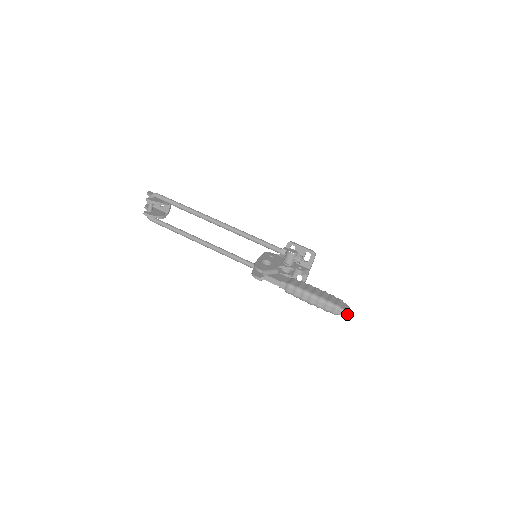
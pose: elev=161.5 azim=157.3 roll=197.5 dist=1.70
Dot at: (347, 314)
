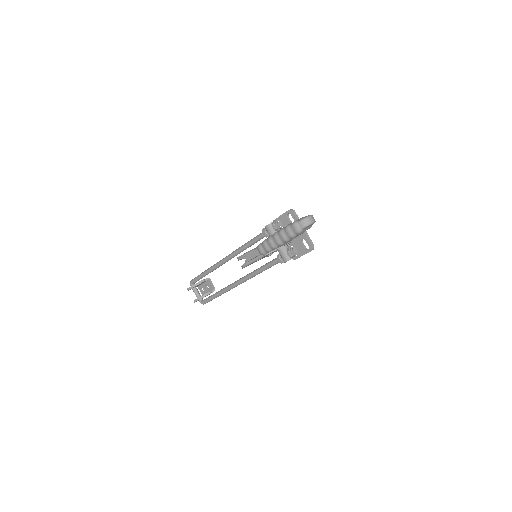
Dot at: (311, 222)
